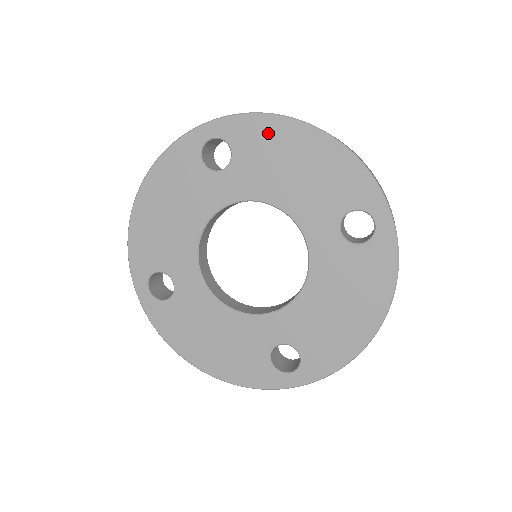
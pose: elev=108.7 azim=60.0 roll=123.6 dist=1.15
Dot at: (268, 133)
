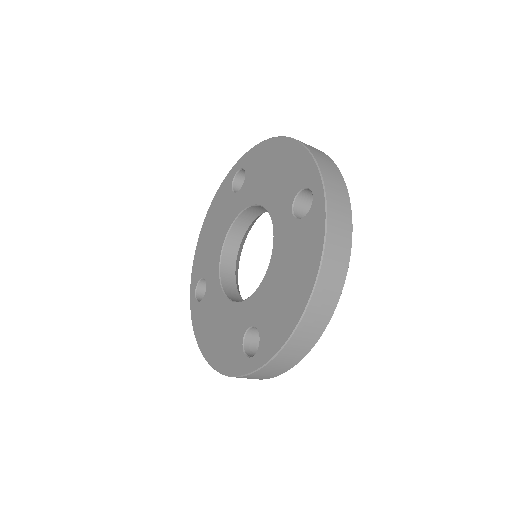
Dot at: (263, 153)
